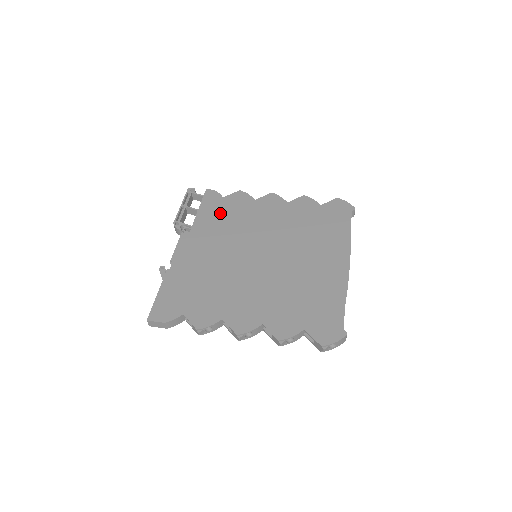
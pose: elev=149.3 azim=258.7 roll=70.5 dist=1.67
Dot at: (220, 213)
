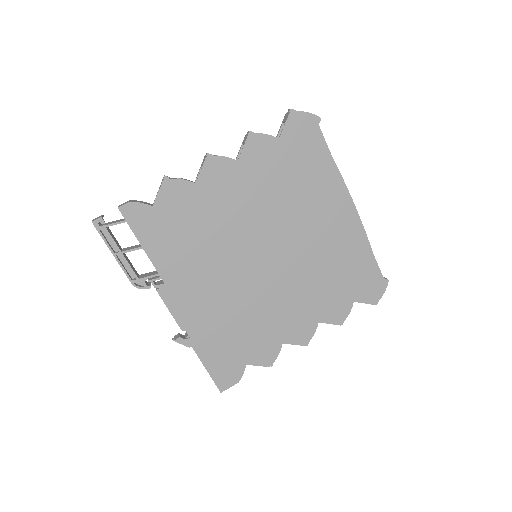
Dot at: (173, 234)
